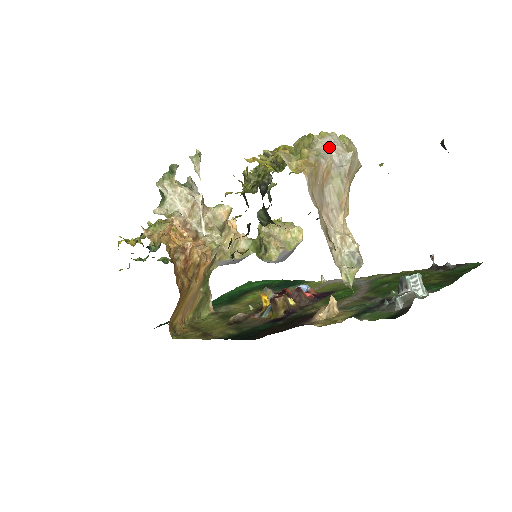
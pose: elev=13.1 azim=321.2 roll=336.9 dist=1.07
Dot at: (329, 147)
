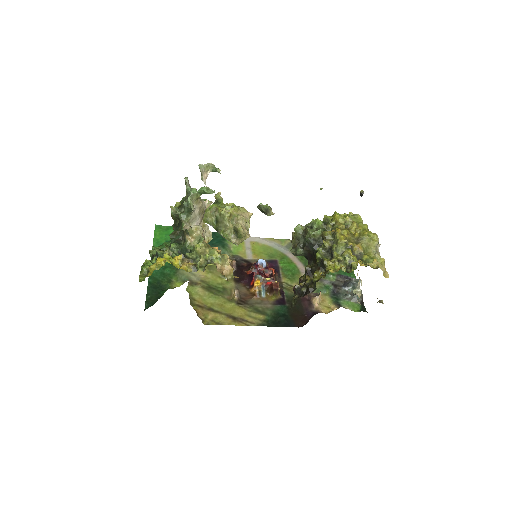
Dot at: occluded
